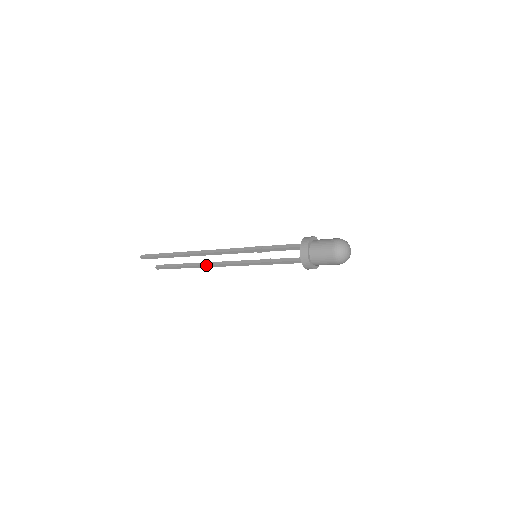
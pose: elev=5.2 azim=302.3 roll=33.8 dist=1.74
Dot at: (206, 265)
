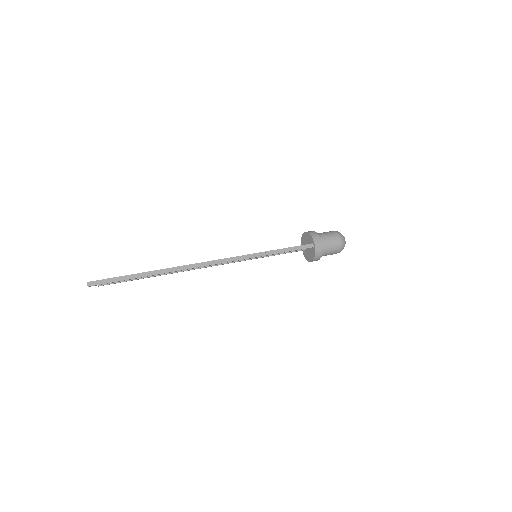
Dot at: occluded
